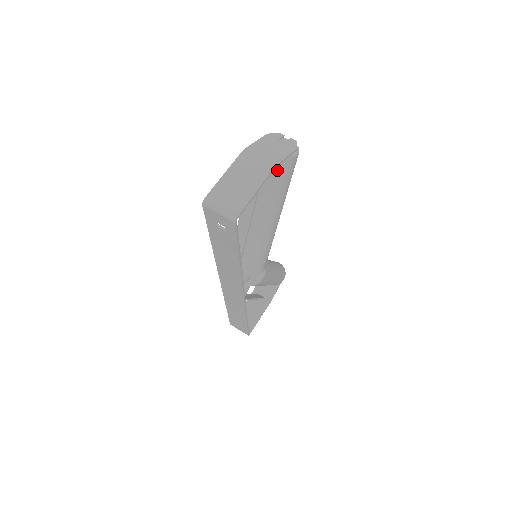
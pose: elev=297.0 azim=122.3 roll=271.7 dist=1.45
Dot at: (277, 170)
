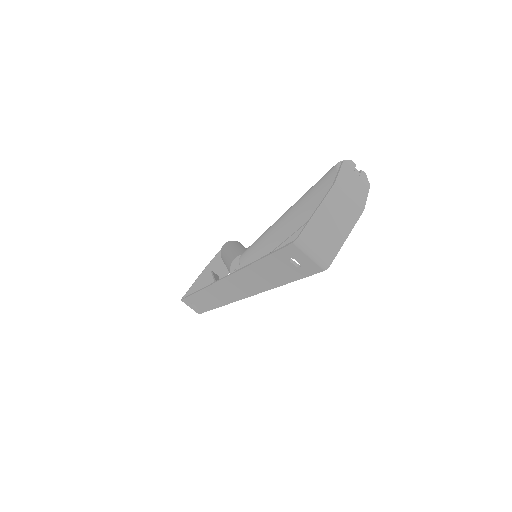
Dot at: occluded
